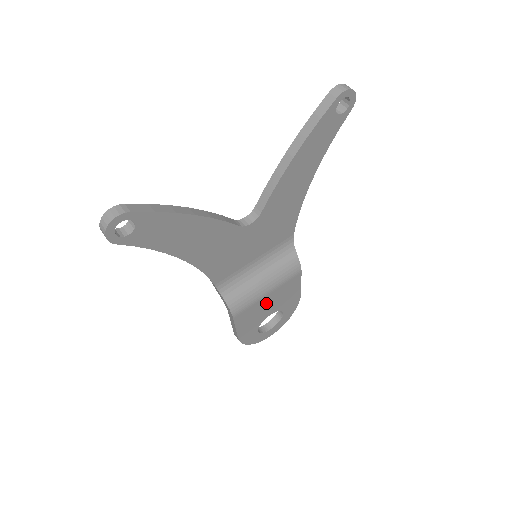
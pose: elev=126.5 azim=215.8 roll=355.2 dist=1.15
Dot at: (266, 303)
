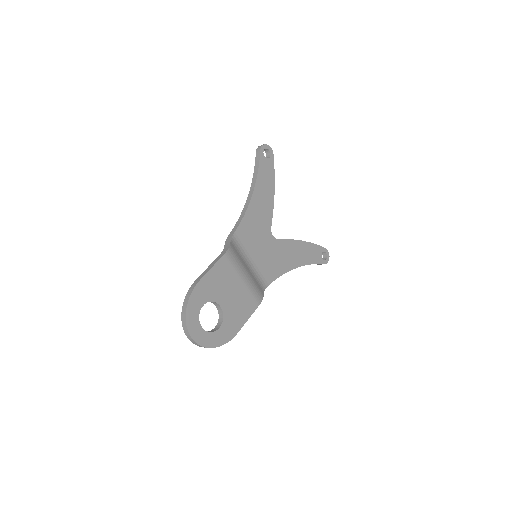
Dot at: (233, 287)
